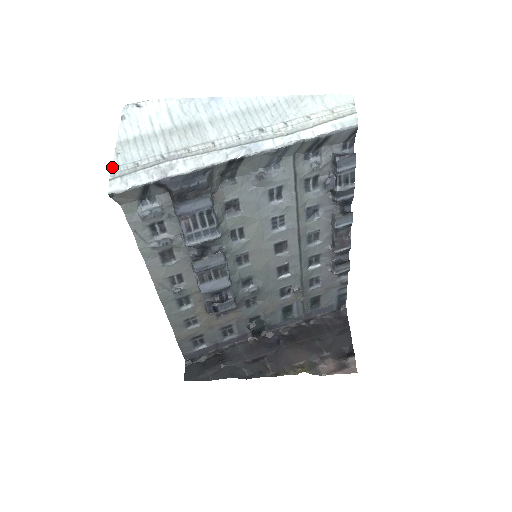
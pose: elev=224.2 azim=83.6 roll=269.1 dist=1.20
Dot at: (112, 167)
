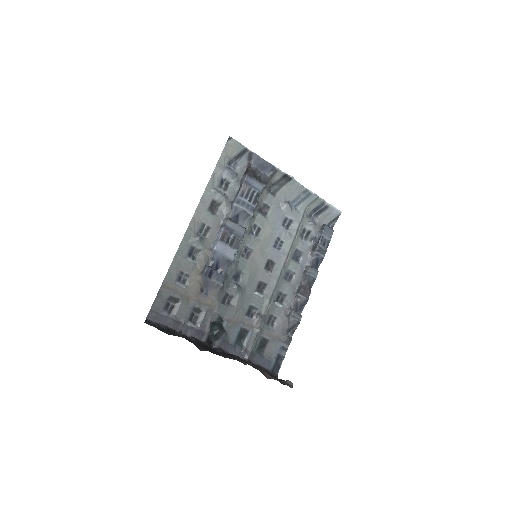
Dot at: occluded
